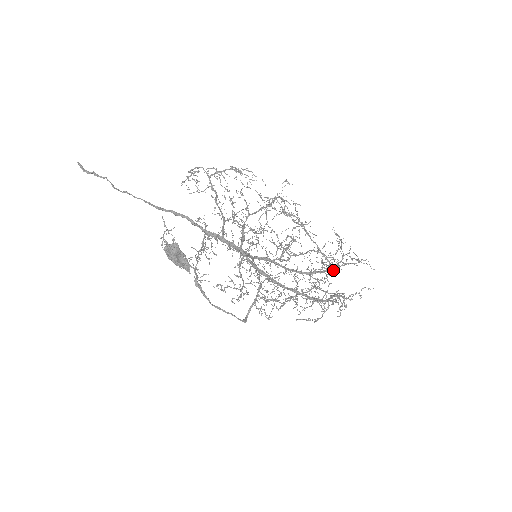
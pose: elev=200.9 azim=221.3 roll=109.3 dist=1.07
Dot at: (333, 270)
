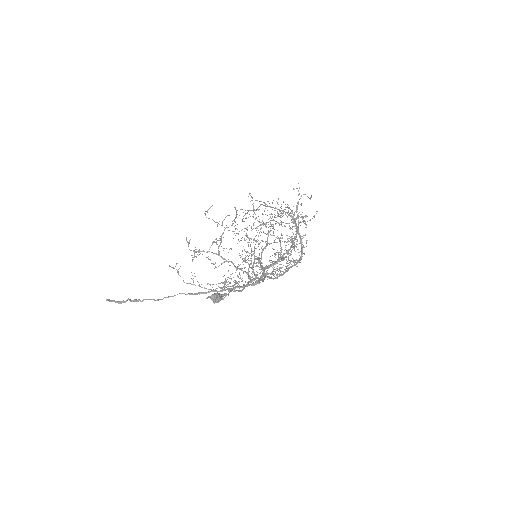
Dot at: (295, 223)
